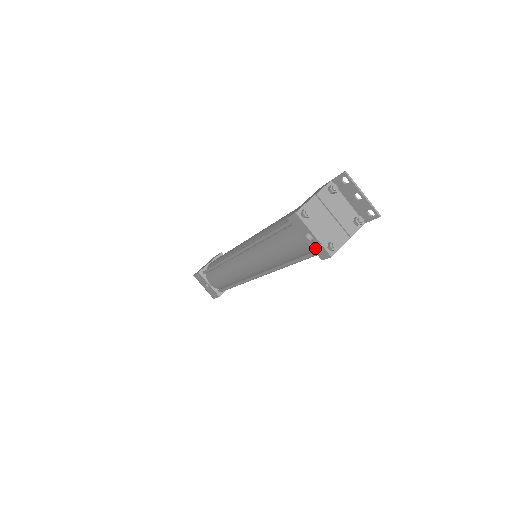
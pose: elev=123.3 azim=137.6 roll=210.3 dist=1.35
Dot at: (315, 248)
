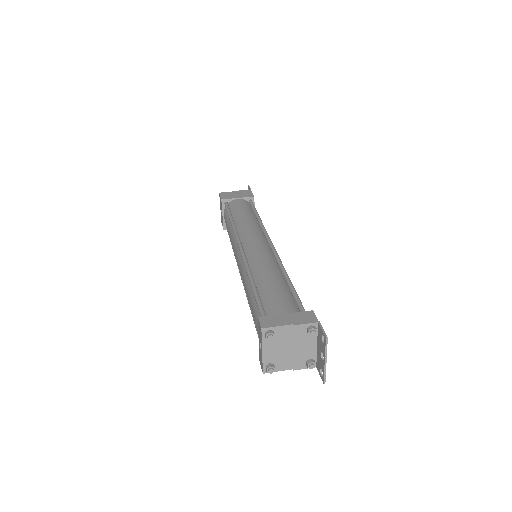
Dot at: (260, 353)
